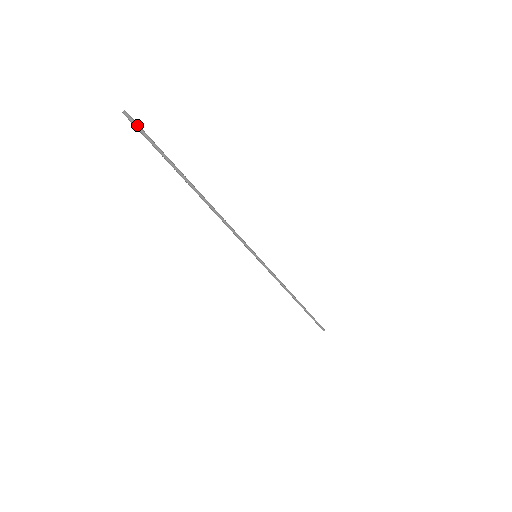
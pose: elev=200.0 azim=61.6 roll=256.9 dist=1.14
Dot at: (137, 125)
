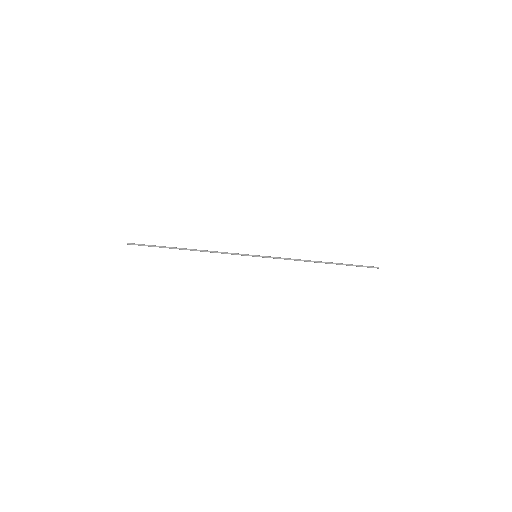
Dot at: (136, 244)
